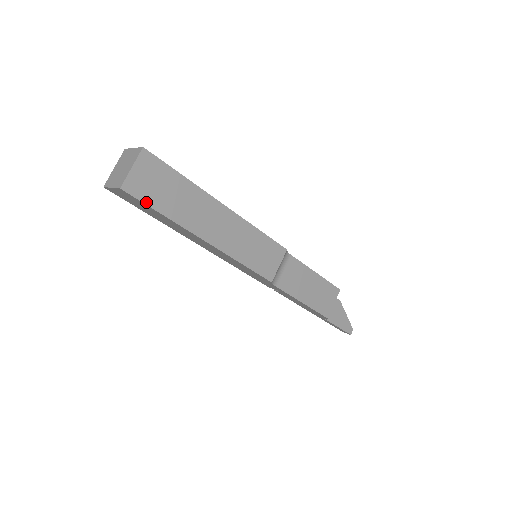
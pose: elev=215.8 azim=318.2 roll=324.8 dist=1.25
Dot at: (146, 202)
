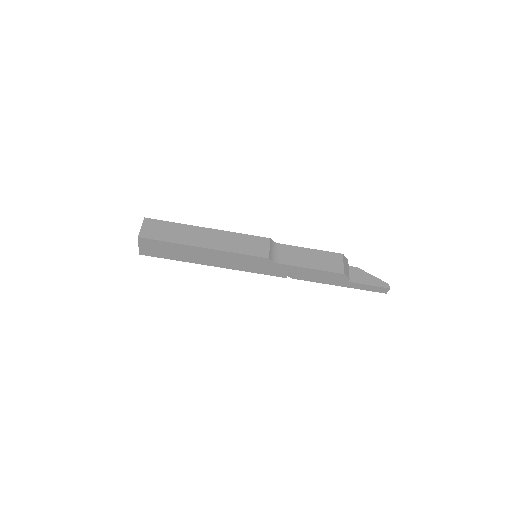
Dot at: (156, 239)
